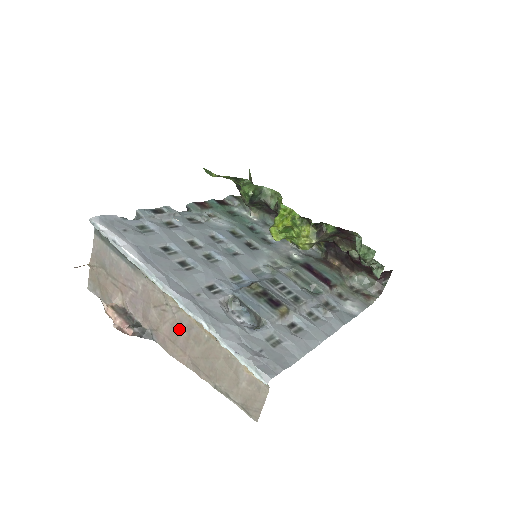
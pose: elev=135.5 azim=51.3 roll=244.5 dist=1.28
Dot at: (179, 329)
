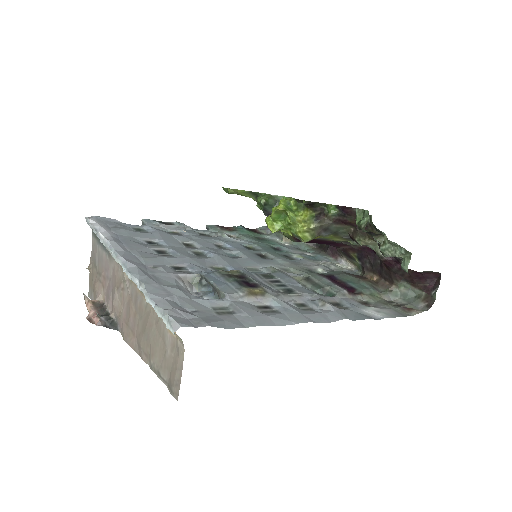
Dot at: (131, 306)
